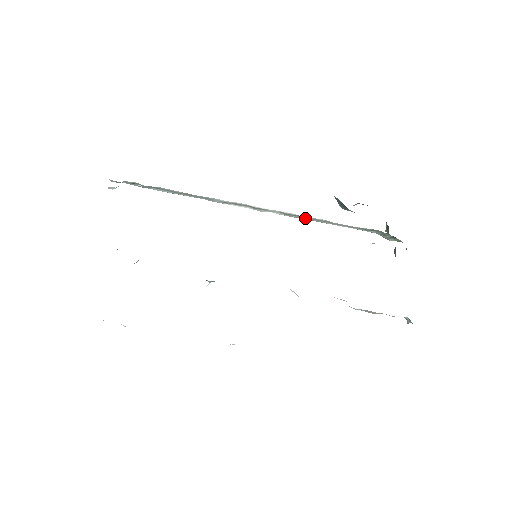
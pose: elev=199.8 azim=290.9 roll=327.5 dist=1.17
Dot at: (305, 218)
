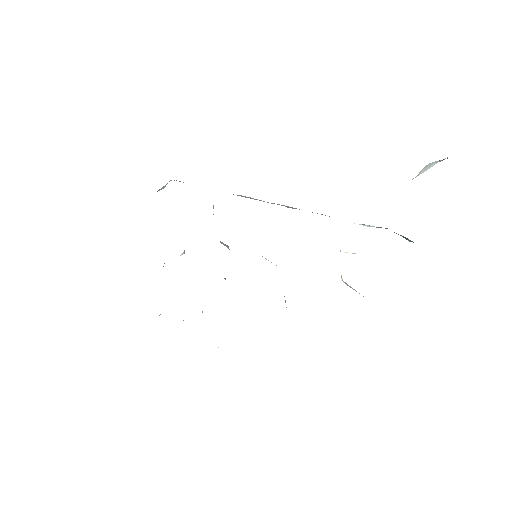
Dot at: occluded
